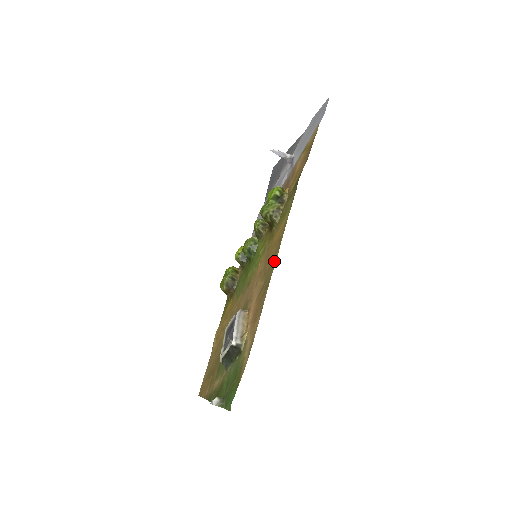
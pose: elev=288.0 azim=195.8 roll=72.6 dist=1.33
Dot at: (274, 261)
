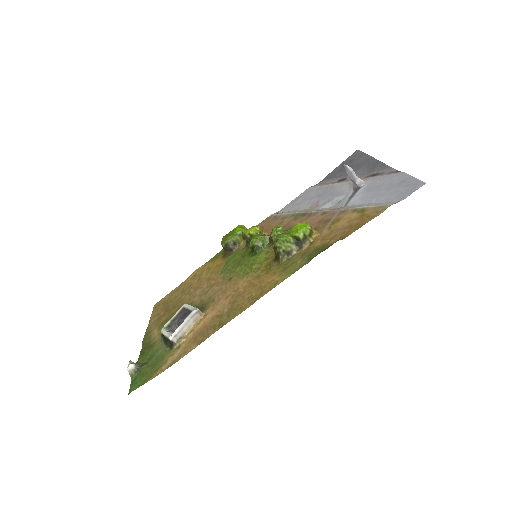
Dot at: (241, 309)
